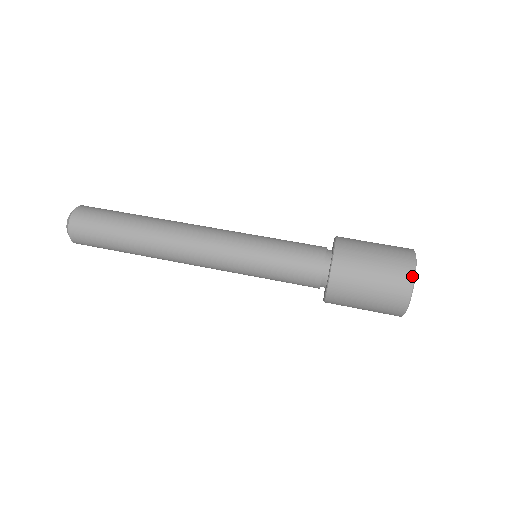
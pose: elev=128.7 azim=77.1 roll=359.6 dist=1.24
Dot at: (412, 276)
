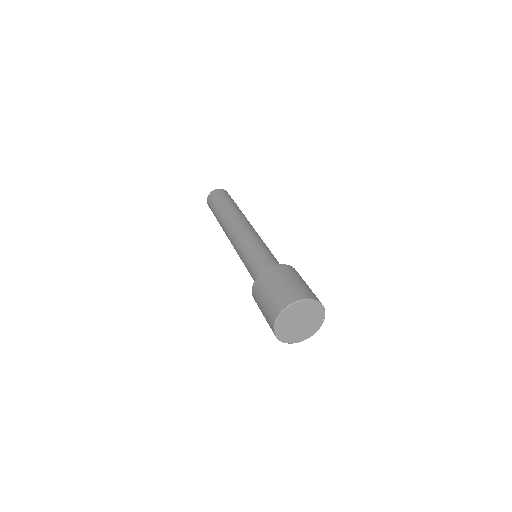
Dot at: (289, 303)
